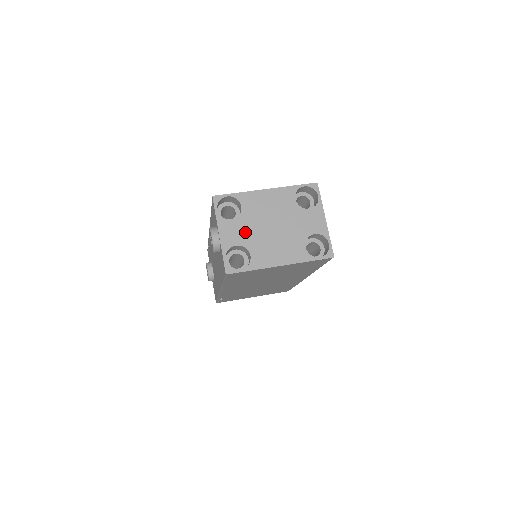
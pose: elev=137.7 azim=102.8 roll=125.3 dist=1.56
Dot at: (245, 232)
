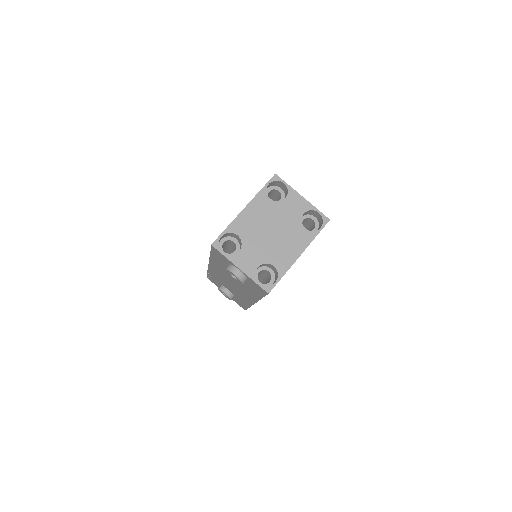
Dot at: (256, 252)
